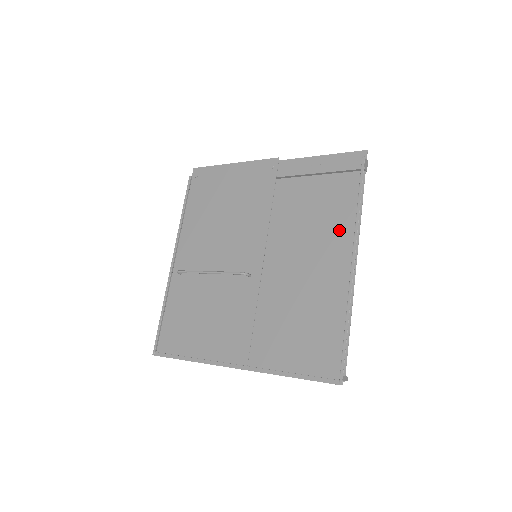
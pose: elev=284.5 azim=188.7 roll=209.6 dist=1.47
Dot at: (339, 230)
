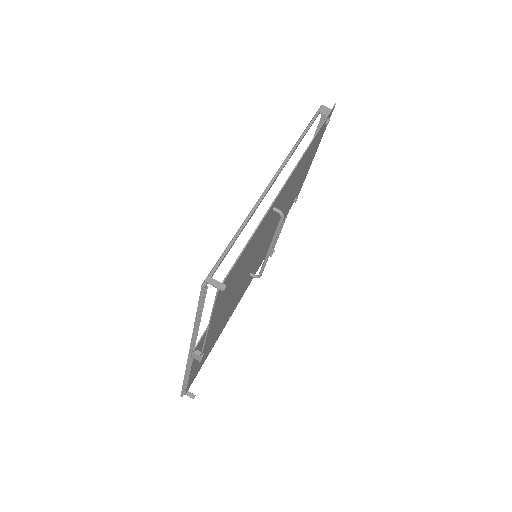
Dot at: occluded
